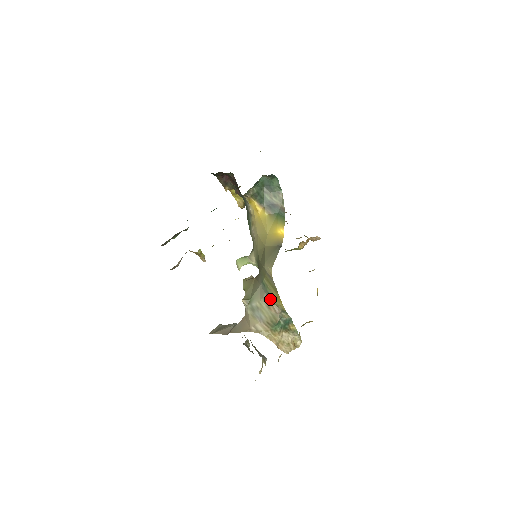
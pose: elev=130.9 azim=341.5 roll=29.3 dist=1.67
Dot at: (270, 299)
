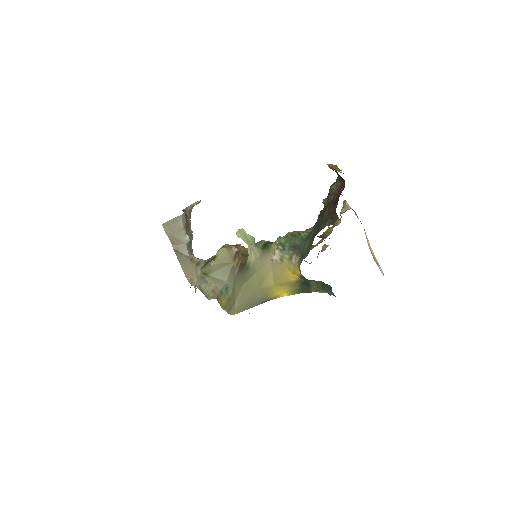
Dot at: (219, 294)
